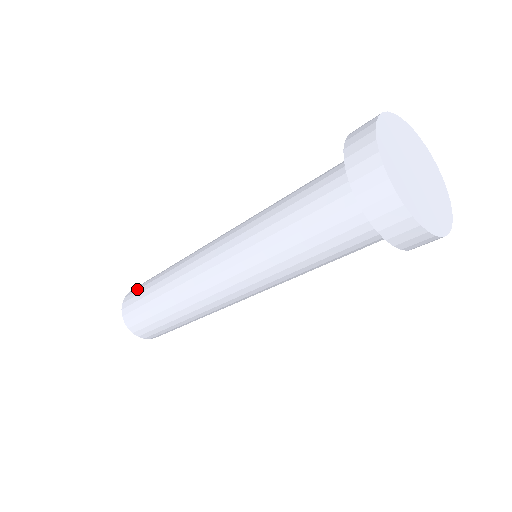
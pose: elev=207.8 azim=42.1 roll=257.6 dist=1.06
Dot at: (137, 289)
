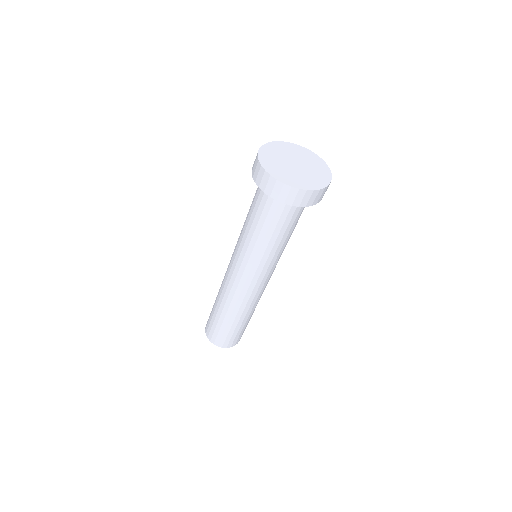
Dot at: occluded
